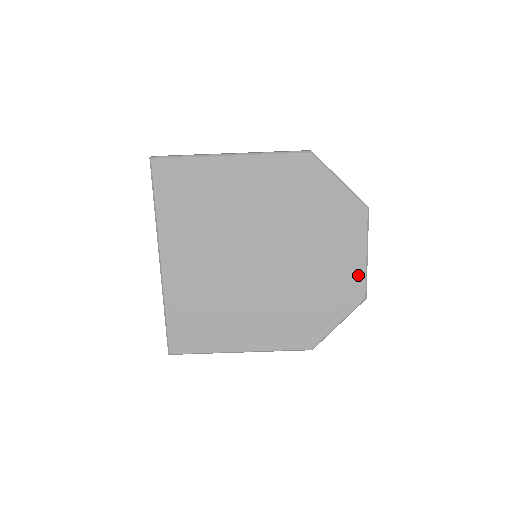
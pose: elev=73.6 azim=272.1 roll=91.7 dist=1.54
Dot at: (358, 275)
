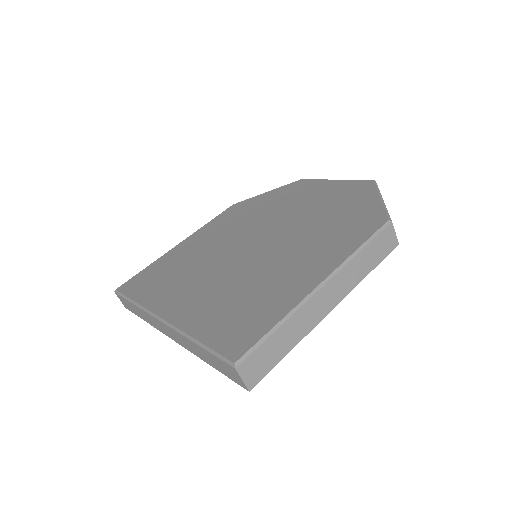
Dot at: (345, 184)
